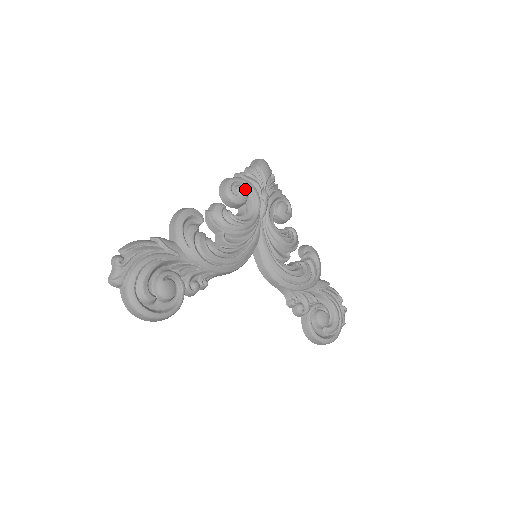
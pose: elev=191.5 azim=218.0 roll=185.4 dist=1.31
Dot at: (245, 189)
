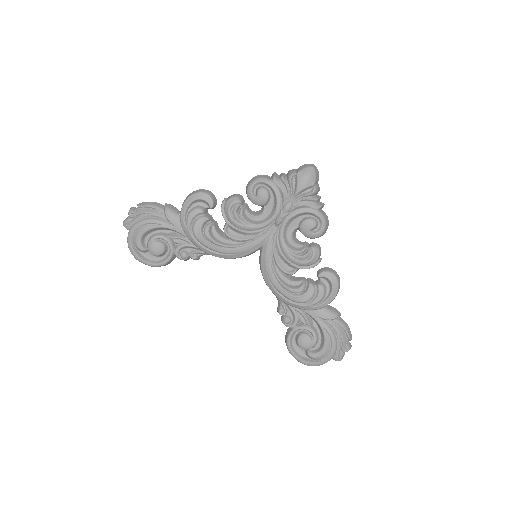
Dot at: (266, 193)
